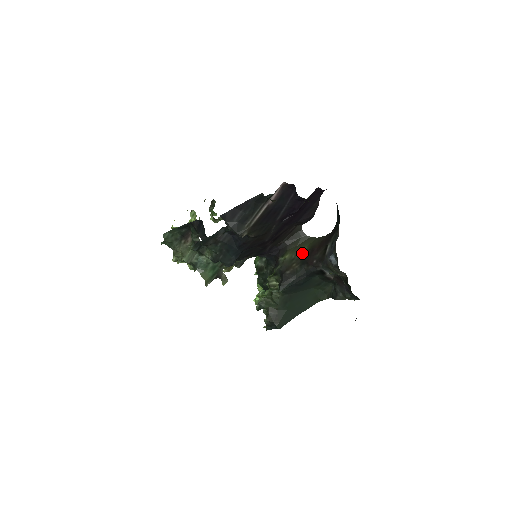
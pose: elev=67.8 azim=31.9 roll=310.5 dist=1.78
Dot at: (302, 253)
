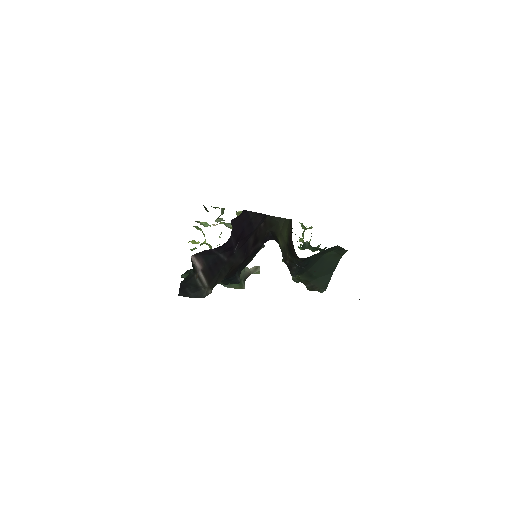
Dot at: (286, 242)
